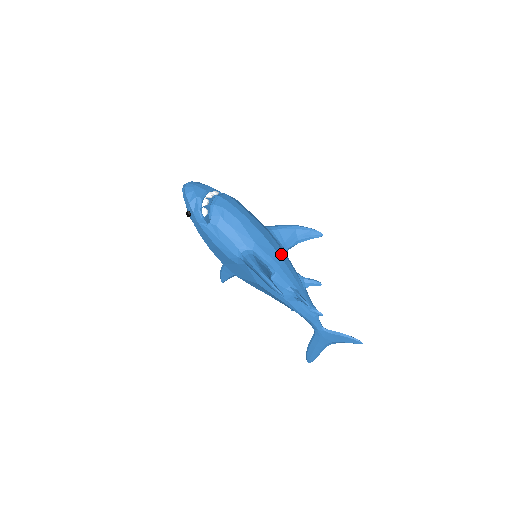
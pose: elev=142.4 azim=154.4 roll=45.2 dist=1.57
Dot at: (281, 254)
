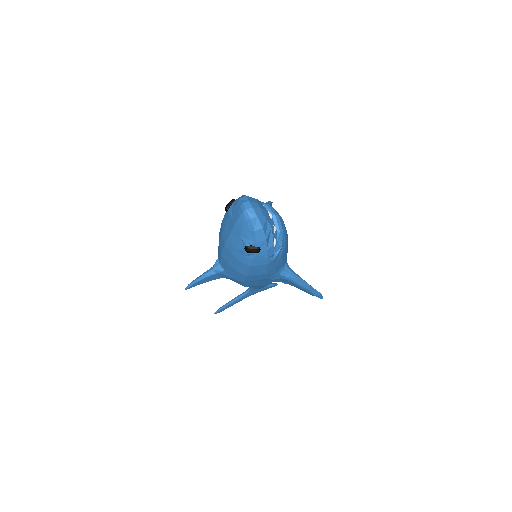
Dot at: occluded
